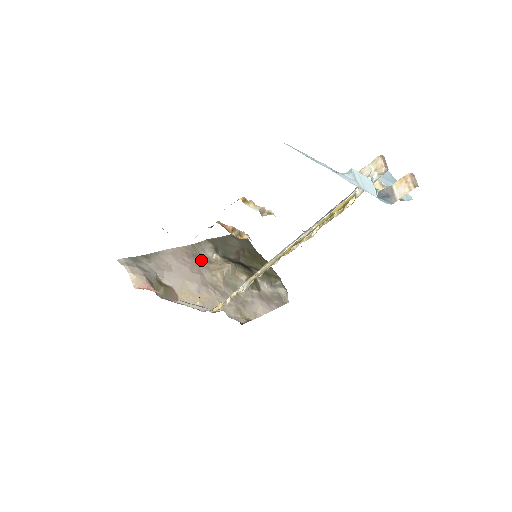
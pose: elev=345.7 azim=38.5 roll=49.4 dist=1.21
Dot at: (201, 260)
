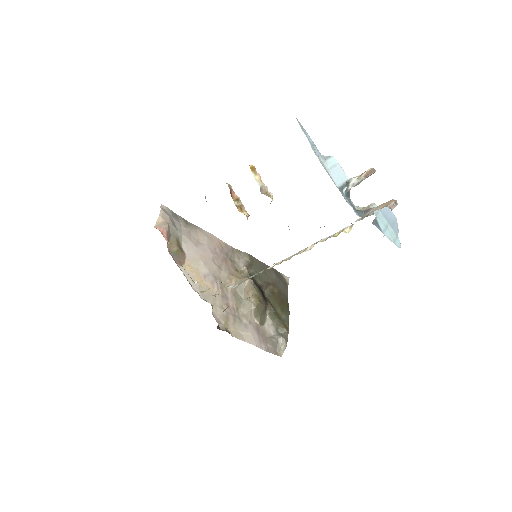
Dot at: (230, 262)
